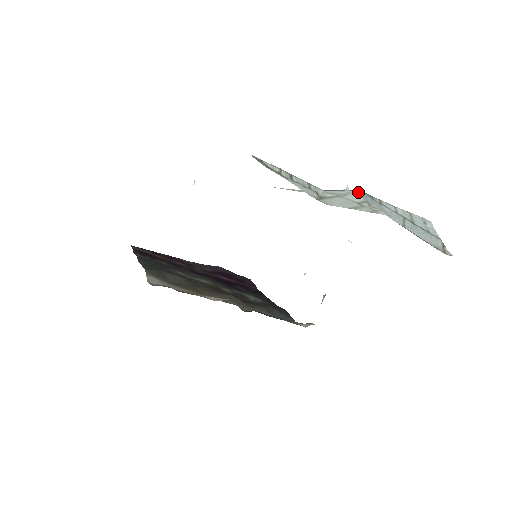
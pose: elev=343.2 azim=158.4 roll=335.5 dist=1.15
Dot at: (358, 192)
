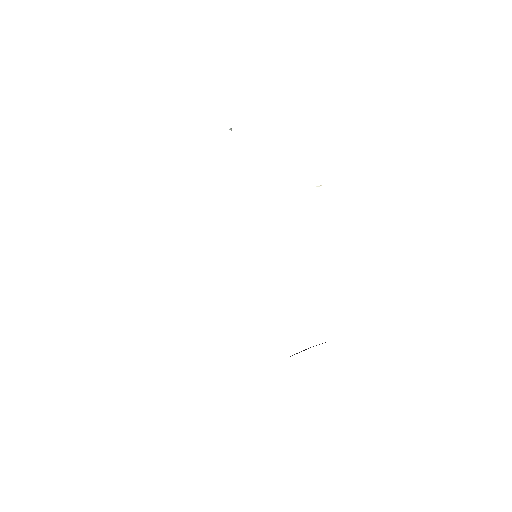
Dot at: occluded
